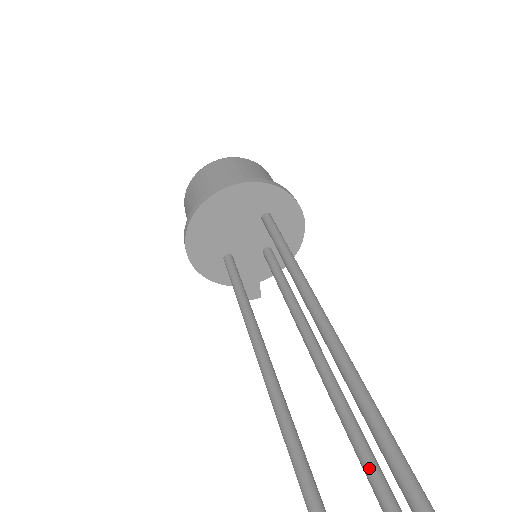
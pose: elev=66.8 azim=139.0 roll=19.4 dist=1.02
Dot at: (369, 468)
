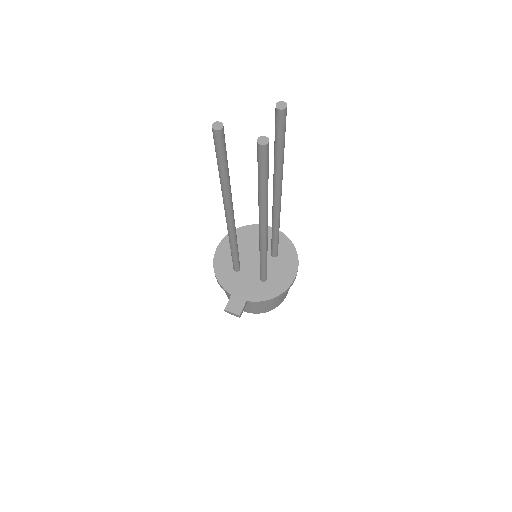
Dot at: occluded
